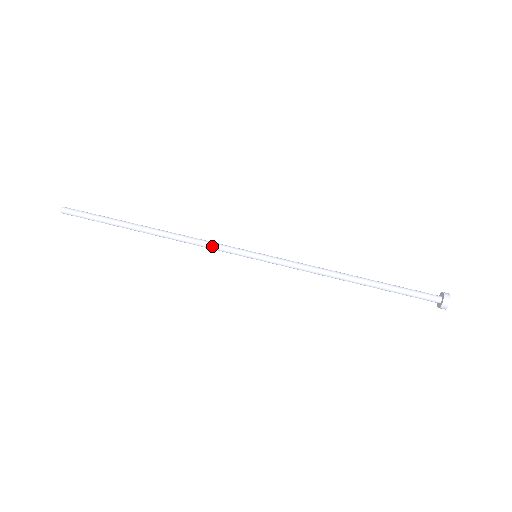
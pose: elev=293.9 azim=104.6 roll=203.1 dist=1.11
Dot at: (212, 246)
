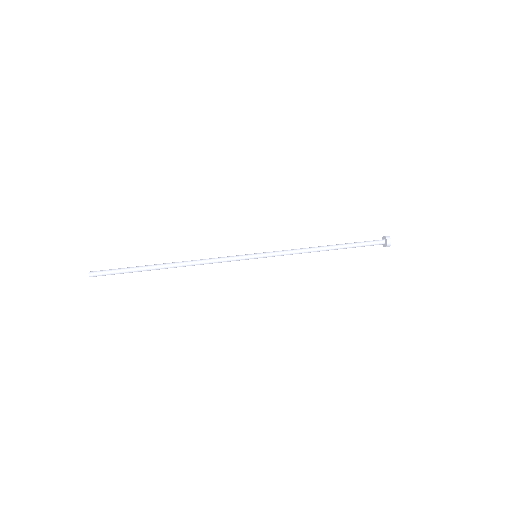
Dot at: (222, 261)
